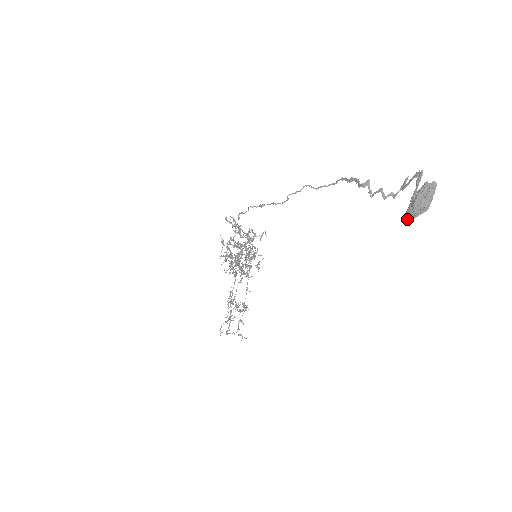
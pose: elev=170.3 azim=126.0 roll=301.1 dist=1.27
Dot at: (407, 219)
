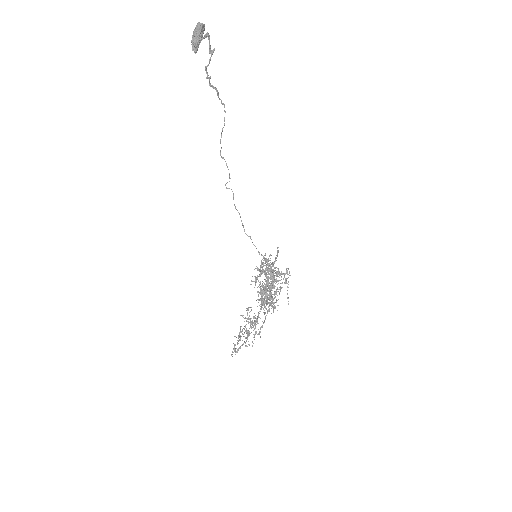
Dot at: (194, 51)
